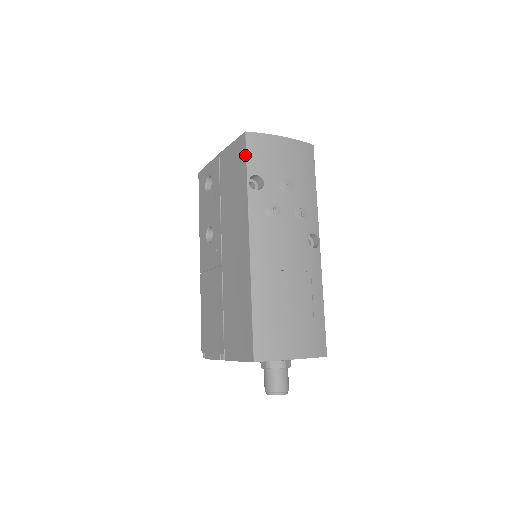
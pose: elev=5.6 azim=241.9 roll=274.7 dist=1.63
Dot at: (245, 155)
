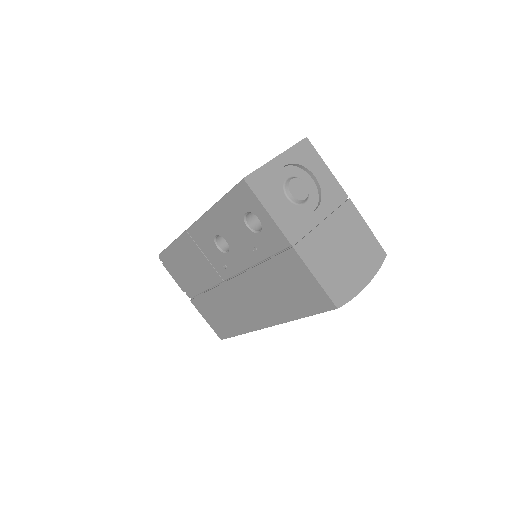
Dot at: (318, 313)
